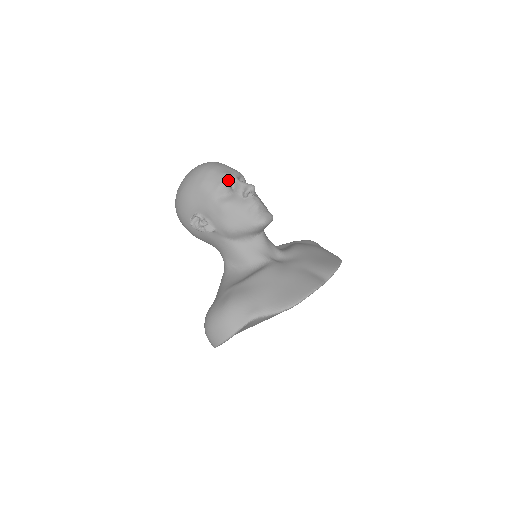
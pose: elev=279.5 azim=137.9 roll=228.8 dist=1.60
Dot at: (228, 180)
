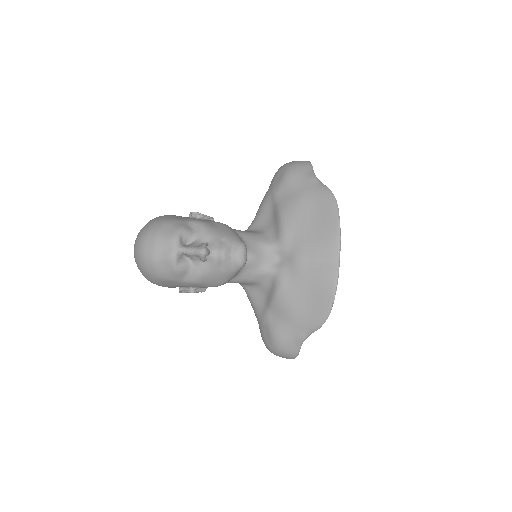
Dot at: (177, 261)
